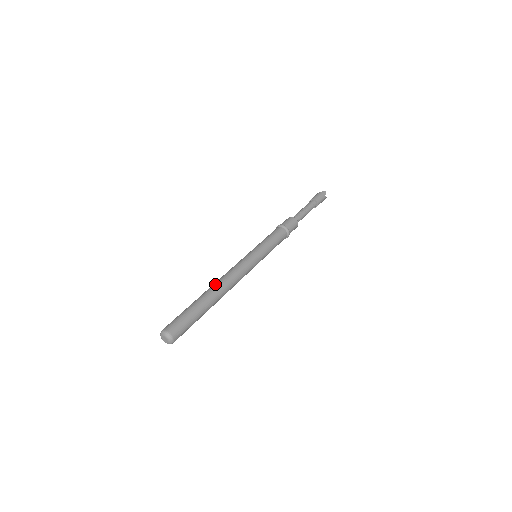
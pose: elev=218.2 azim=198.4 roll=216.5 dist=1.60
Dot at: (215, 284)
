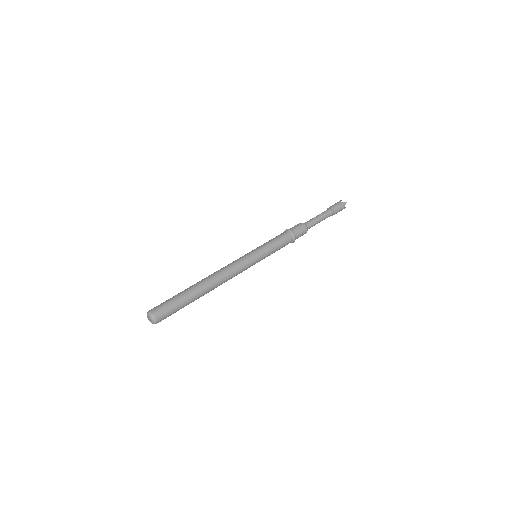
Dot at: occluded
